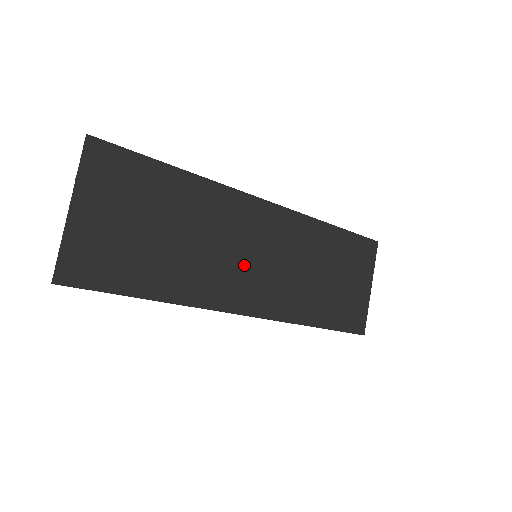
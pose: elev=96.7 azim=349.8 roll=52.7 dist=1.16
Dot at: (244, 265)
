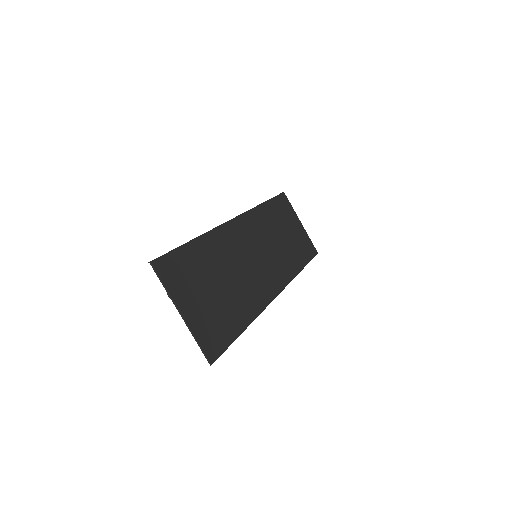
Dot at: (257, 267)
